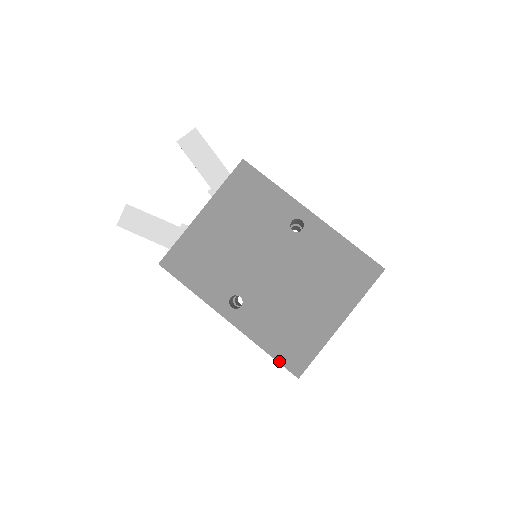
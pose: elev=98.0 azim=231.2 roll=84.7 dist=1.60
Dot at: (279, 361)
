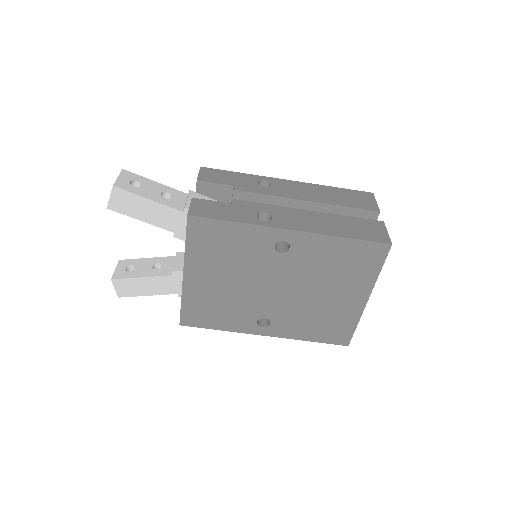
Dot at: occluded
